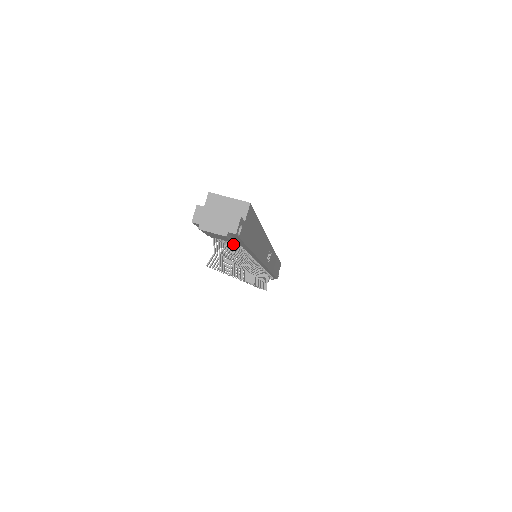
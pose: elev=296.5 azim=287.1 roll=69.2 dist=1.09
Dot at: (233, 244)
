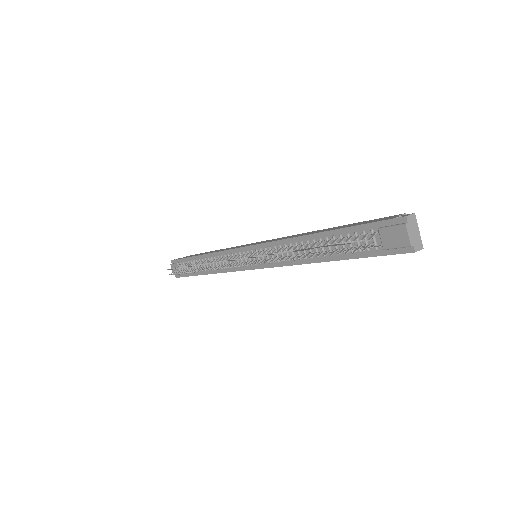
Dot at: occluded
